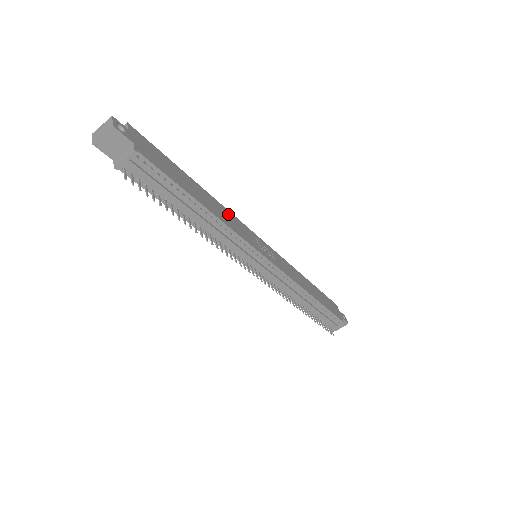
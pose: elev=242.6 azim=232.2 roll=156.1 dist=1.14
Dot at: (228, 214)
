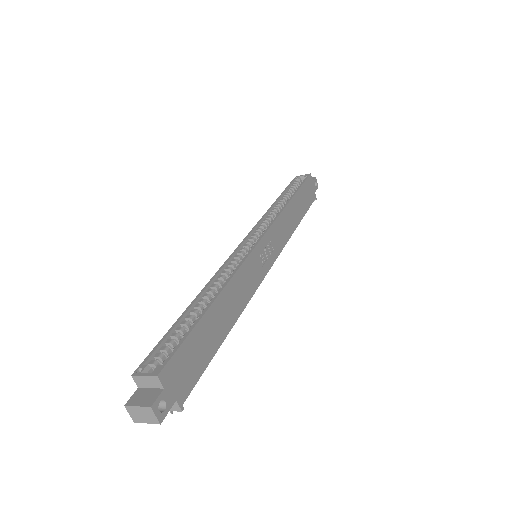
Dot at: (240, 279)
